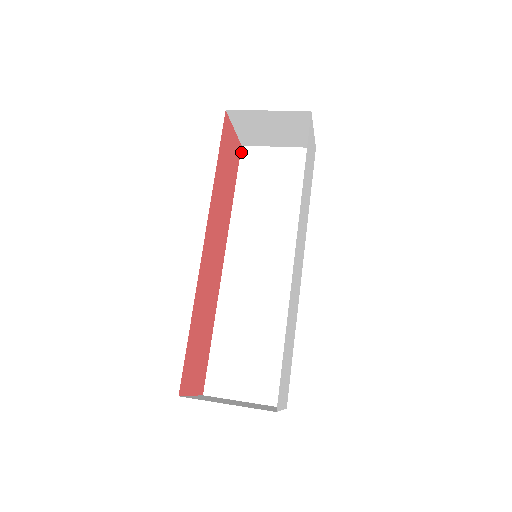
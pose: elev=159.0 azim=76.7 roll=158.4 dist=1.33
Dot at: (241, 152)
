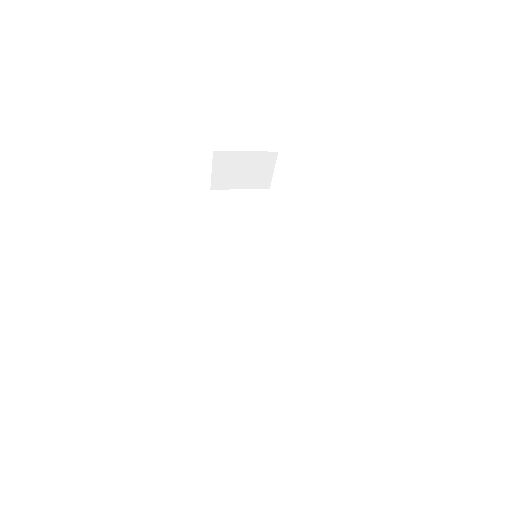
Dot at: (211, 194)
